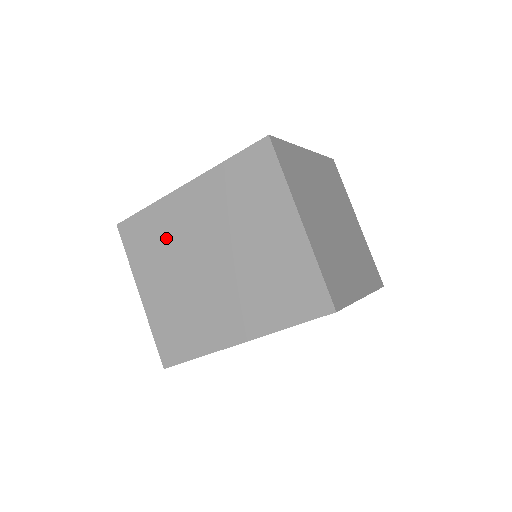
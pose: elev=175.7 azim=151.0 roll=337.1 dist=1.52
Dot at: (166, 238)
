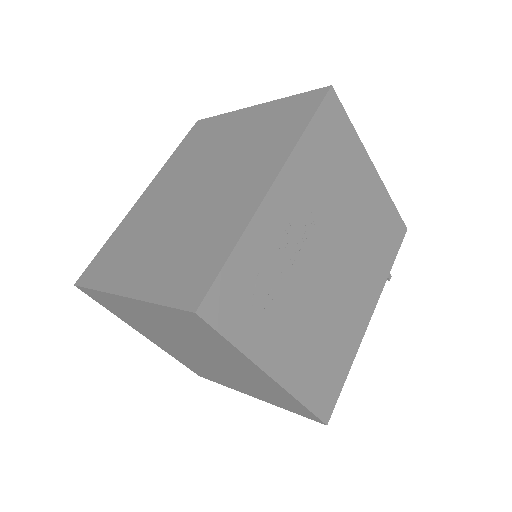
Dot at: (138, 231)
